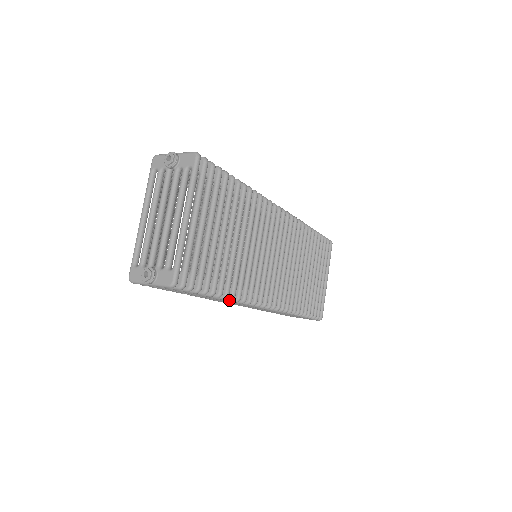
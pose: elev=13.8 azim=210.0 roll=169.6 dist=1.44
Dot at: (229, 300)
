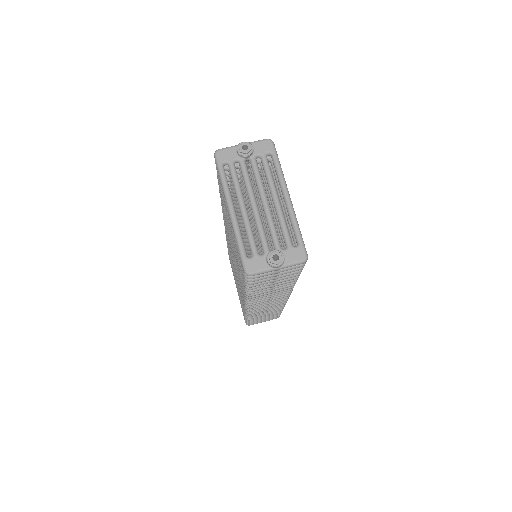
Dot at: (293, 285)
